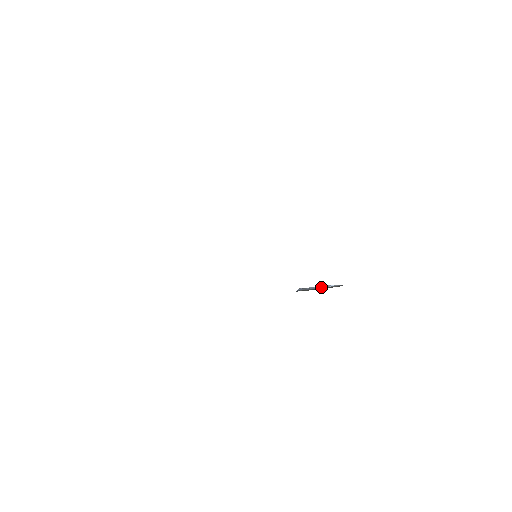
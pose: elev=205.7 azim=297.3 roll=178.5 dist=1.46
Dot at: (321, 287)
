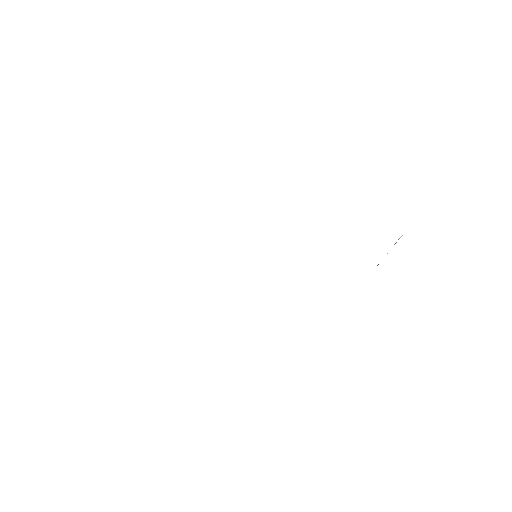
Dot at: occluded
